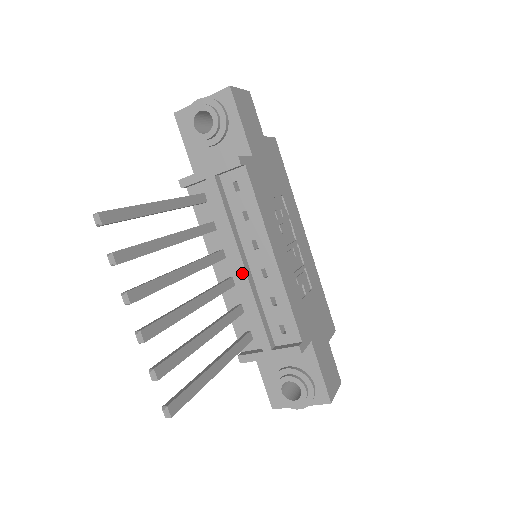
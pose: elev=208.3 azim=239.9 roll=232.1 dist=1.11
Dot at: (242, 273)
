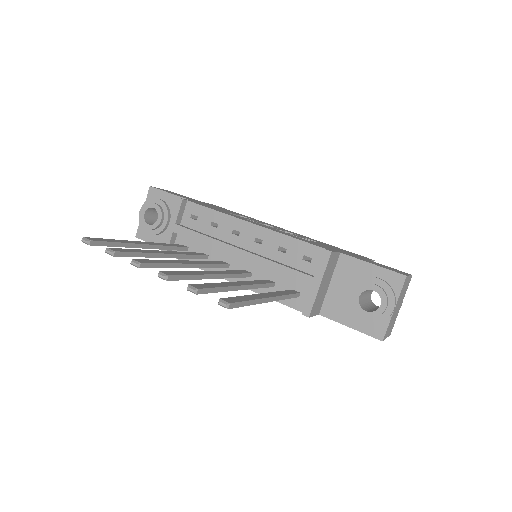
Dot at: (244, 255)
